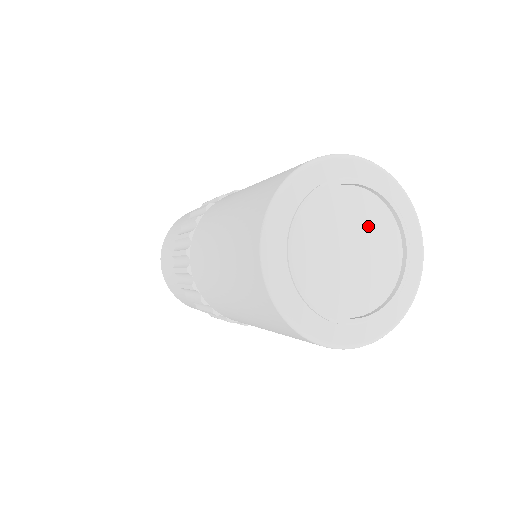
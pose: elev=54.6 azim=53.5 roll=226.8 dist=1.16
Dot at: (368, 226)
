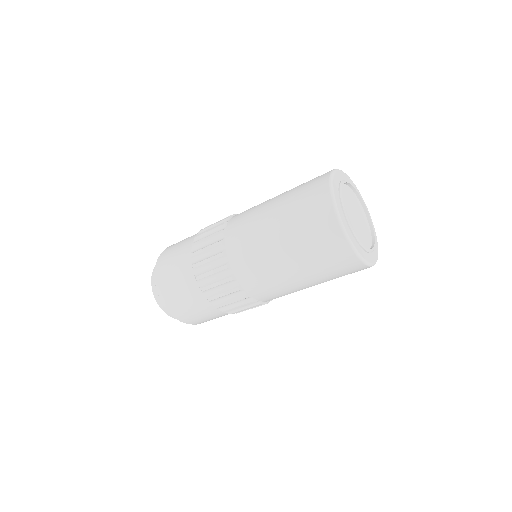
Dot at: (354, 203)
